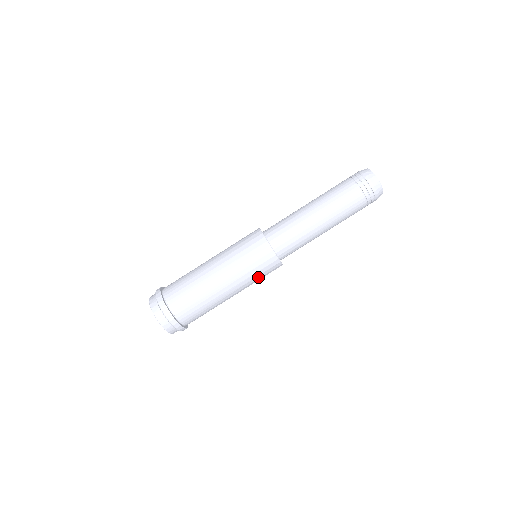
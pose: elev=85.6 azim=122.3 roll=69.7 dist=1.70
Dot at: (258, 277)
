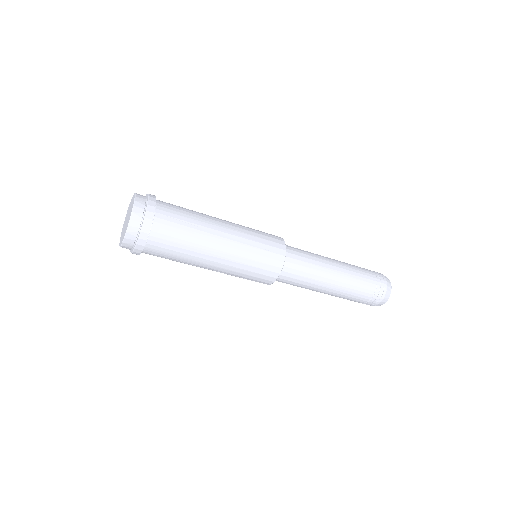
Dot at: occluded
